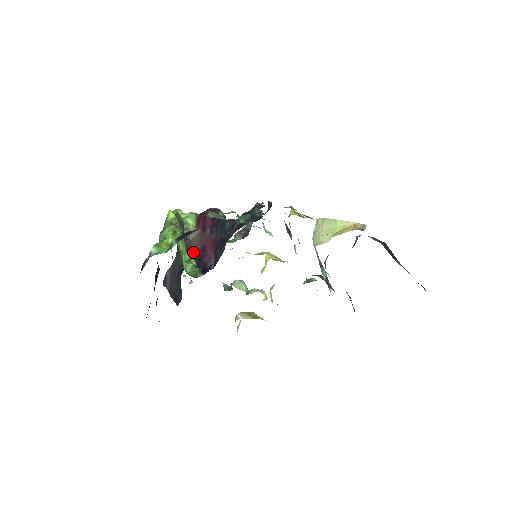
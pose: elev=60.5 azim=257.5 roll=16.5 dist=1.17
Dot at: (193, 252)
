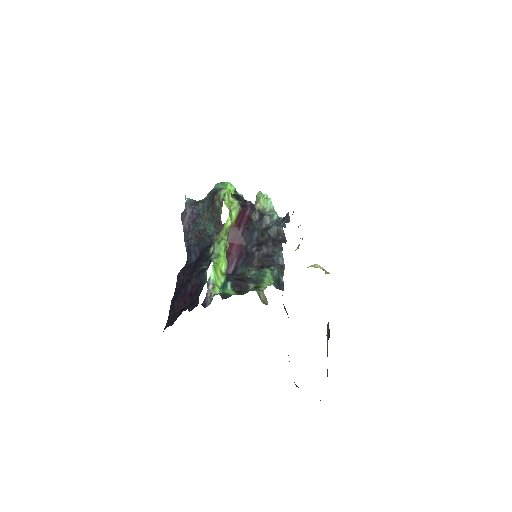
Dot at: occluded
